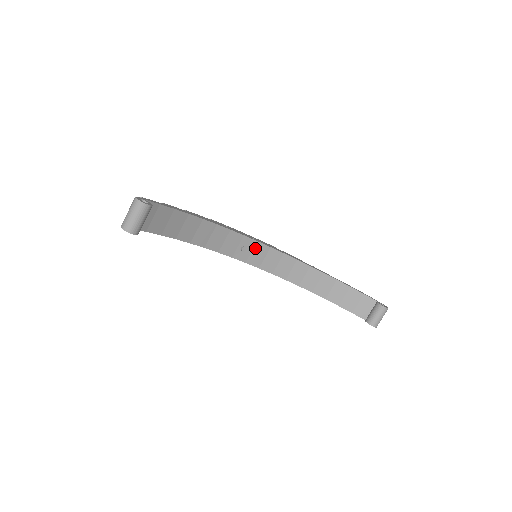
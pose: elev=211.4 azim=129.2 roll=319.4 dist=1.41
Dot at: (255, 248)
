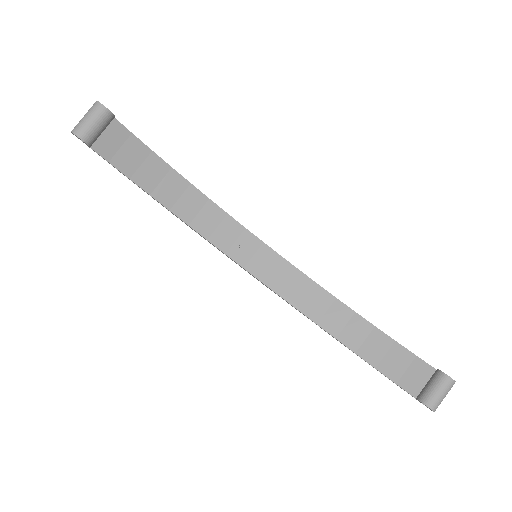
Dot at: (259, 251)
